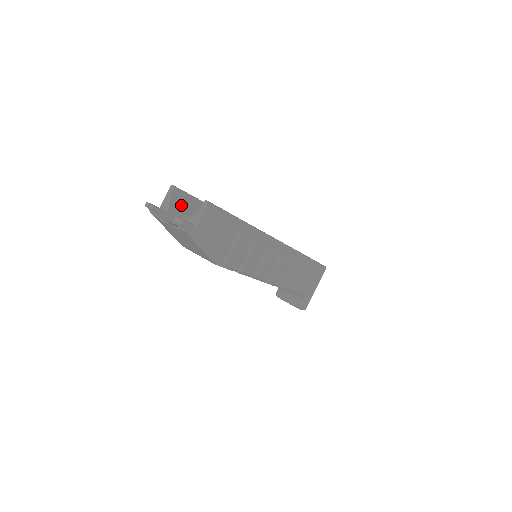
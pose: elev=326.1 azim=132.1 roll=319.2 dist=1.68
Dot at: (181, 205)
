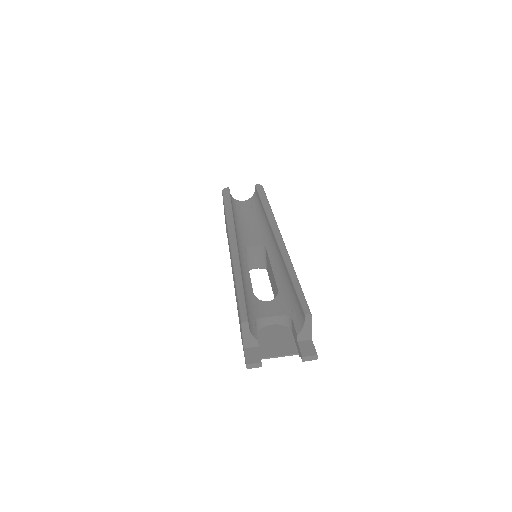
Dot at: (250, 322)
